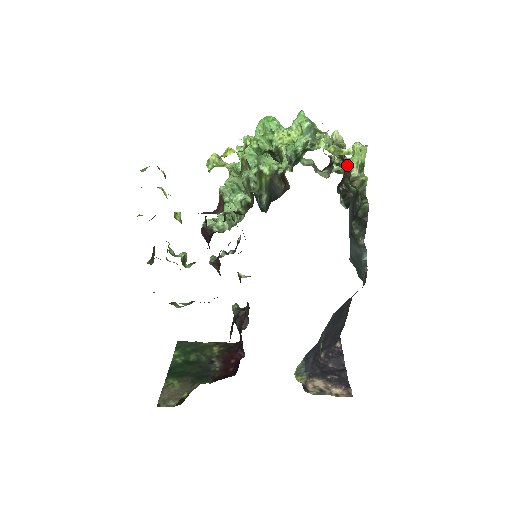
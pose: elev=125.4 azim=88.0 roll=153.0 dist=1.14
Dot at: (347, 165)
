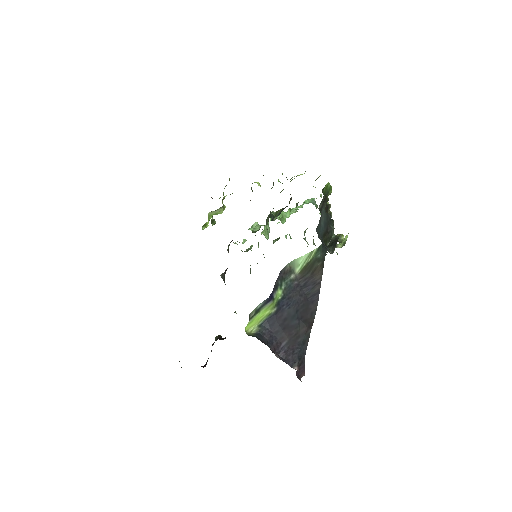
Dot at: (330, 214)
